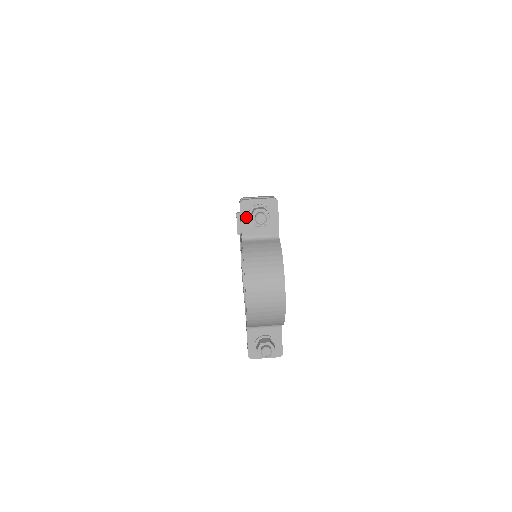
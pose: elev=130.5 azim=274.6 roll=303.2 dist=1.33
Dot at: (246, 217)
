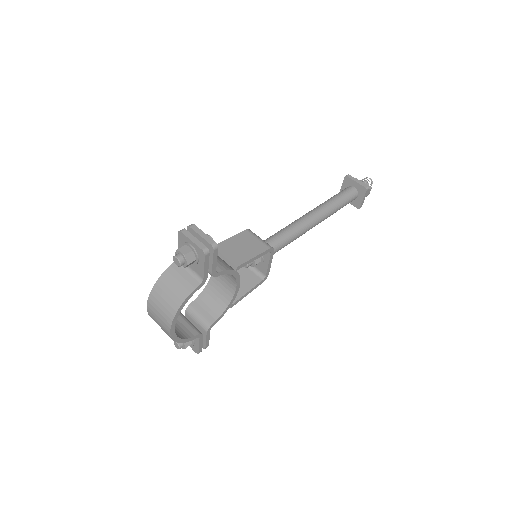
Dot at: (182, 245)
